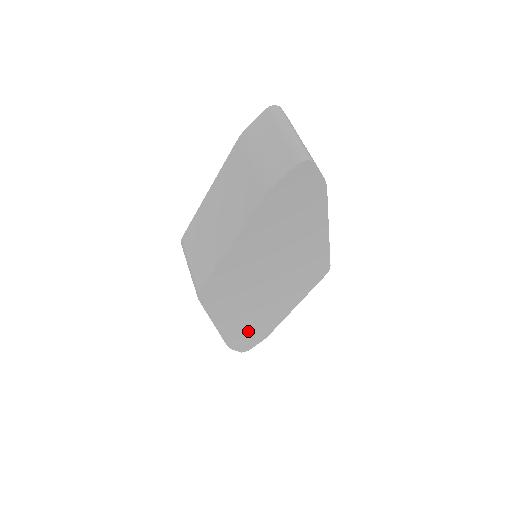
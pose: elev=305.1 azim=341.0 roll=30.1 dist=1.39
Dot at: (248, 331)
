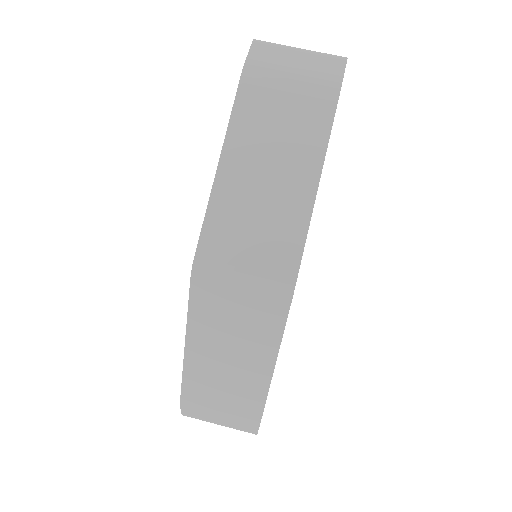
Dot at: occluded
